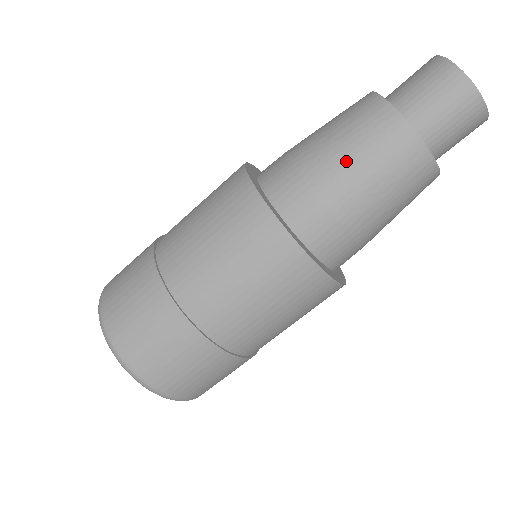
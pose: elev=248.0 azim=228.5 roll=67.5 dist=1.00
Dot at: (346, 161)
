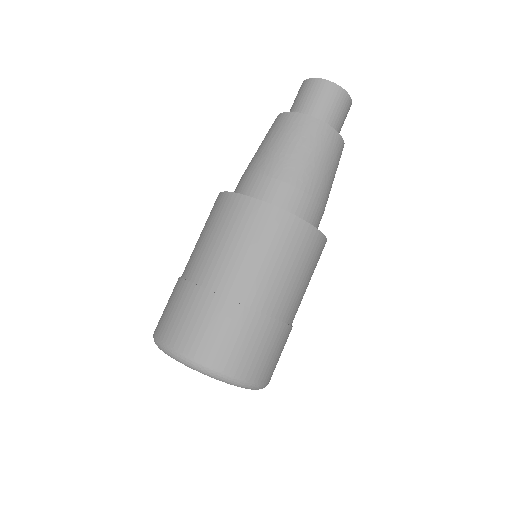
Dot at: (285, 152)
